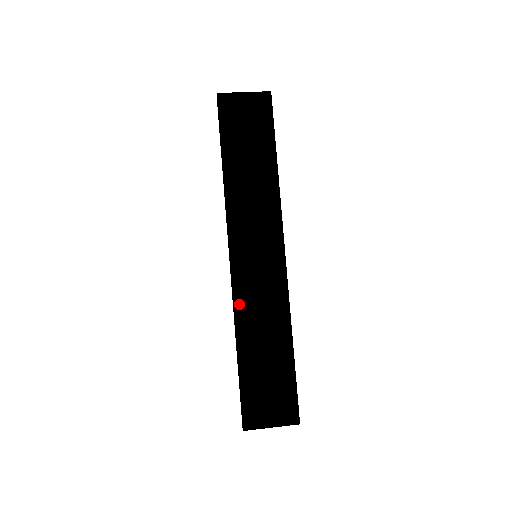
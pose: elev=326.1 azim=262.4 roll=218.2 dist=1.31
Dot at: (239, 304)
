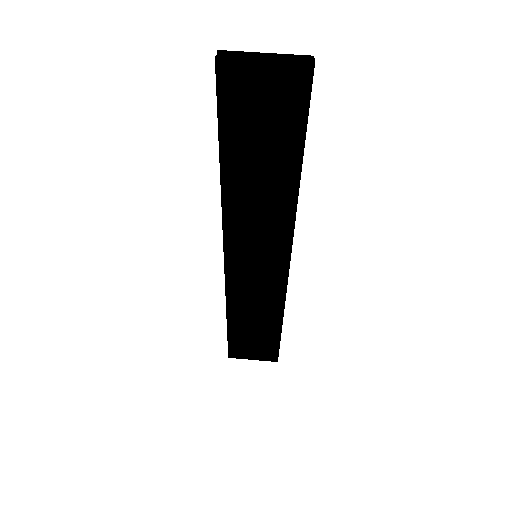
Dot at: (231, 293)
